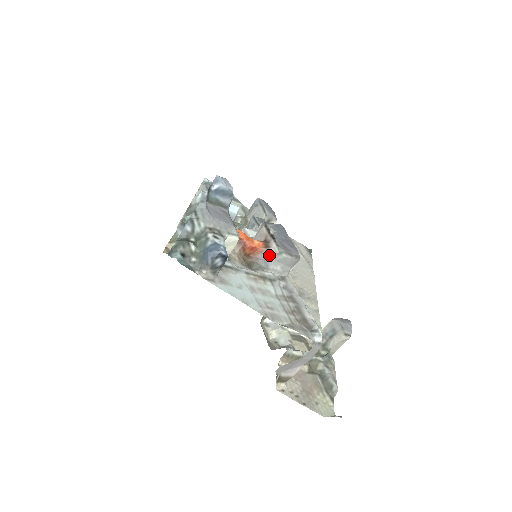
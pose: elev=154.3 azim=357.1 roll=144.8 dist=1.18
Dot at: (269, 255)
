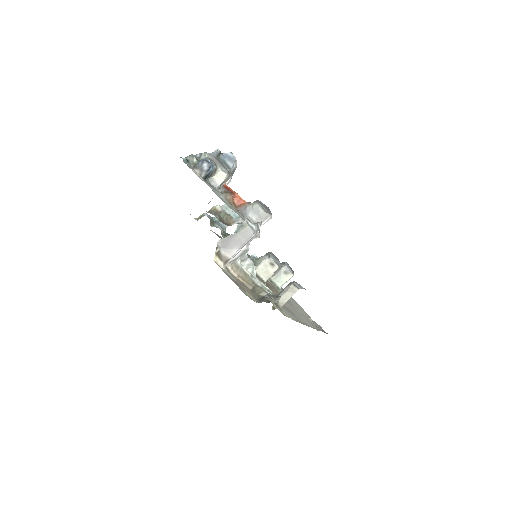
Dot at: (249, 206)
